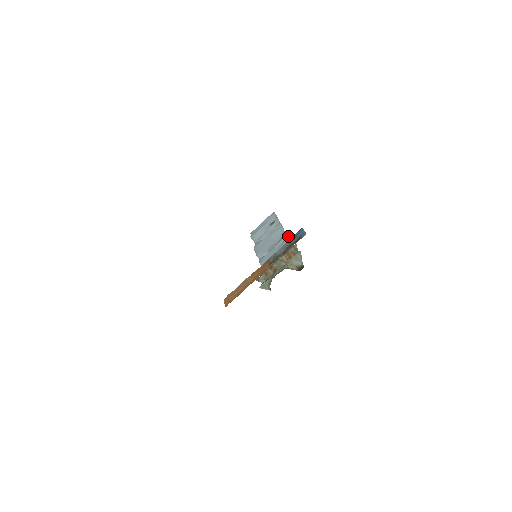
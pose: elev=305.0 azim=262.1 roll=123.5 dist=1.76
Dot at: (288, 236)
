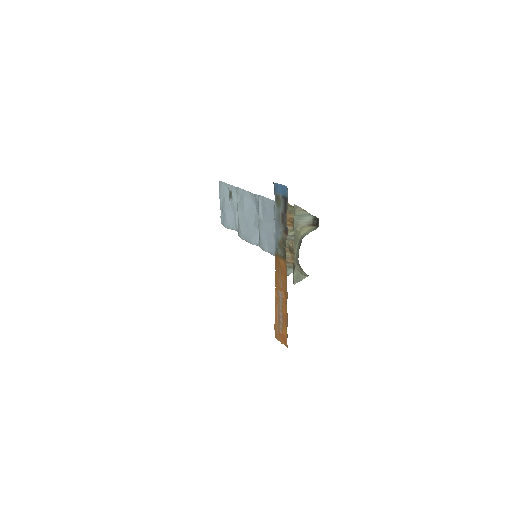
Dot at: (261, 196)
